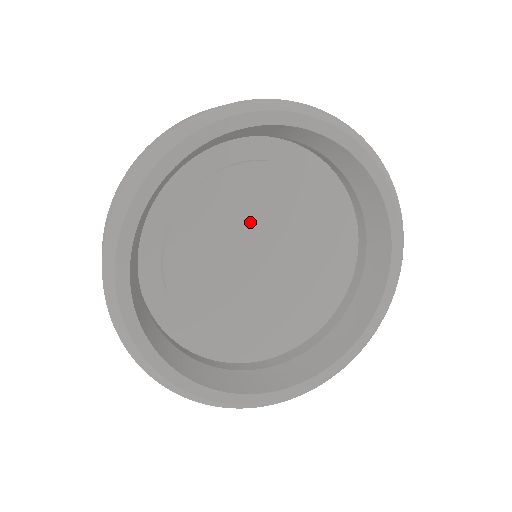
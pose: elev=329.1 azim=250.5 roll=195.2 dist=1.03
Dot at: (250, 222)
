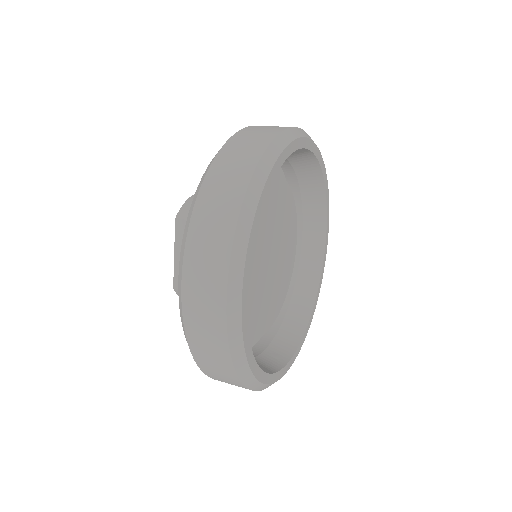
Dot at: (269, 225)
